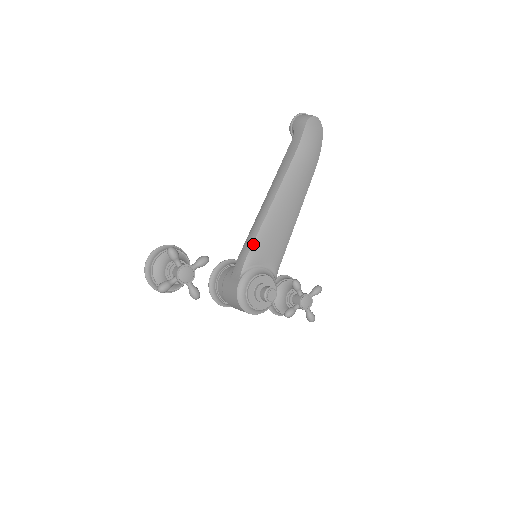
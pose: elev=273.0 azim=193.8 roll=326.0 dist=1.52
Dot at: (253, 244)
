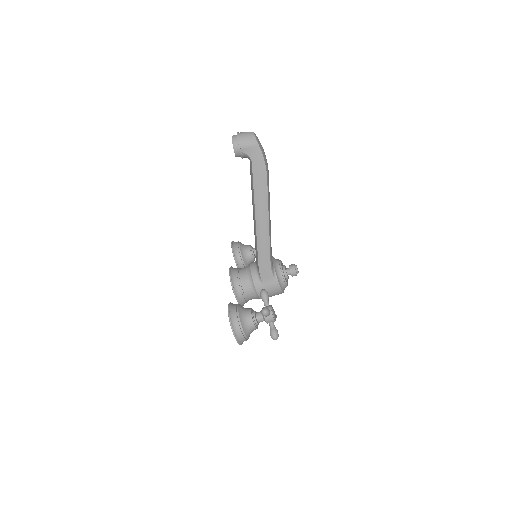
Dot at: (270, 253)
